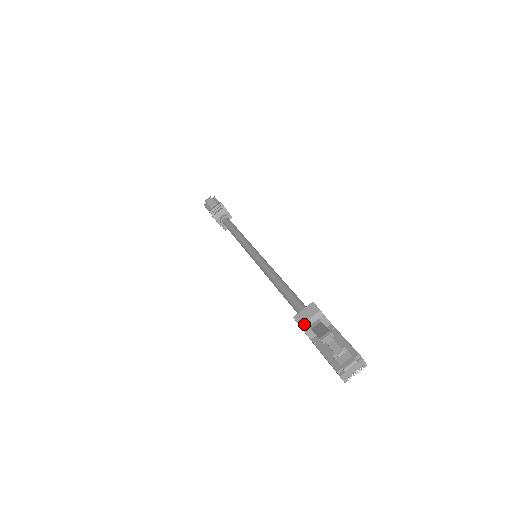
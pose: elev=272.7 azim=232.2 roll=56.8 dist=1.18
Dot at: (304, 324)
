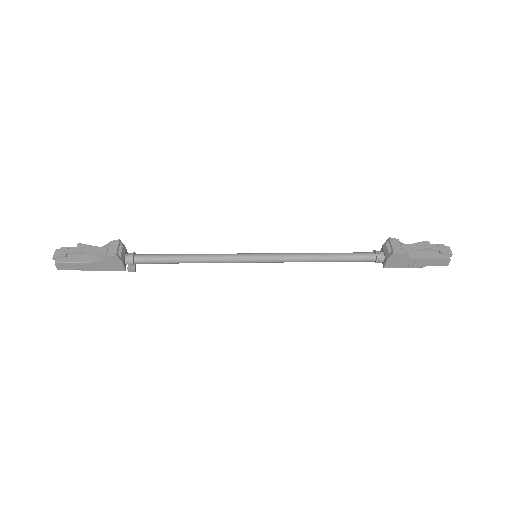
Dot at: (402, 252)
